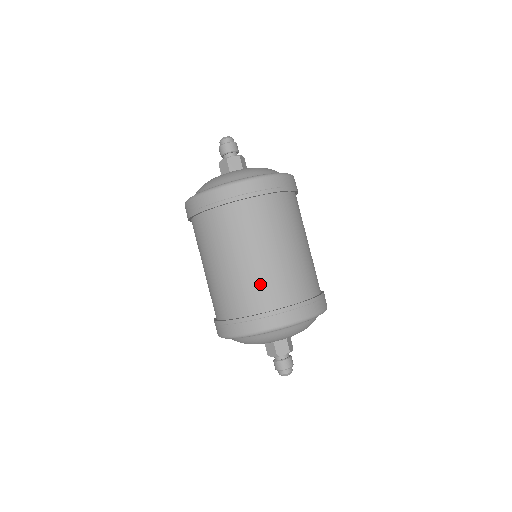
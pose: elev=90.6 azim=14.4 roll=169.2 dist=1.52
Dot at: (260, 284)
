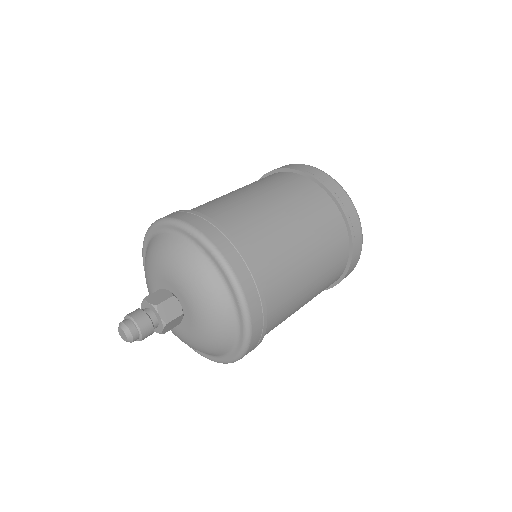
Dot at: (214, 202)
